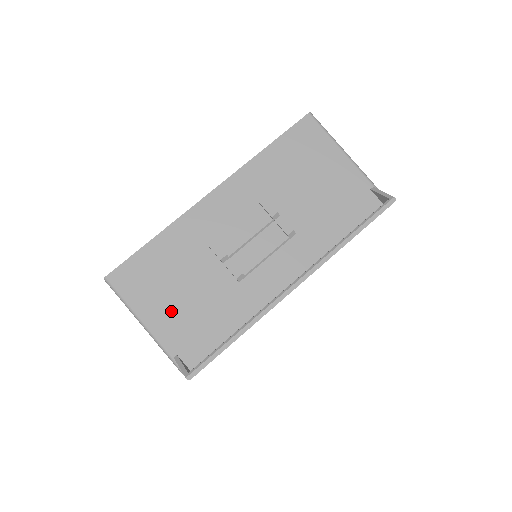
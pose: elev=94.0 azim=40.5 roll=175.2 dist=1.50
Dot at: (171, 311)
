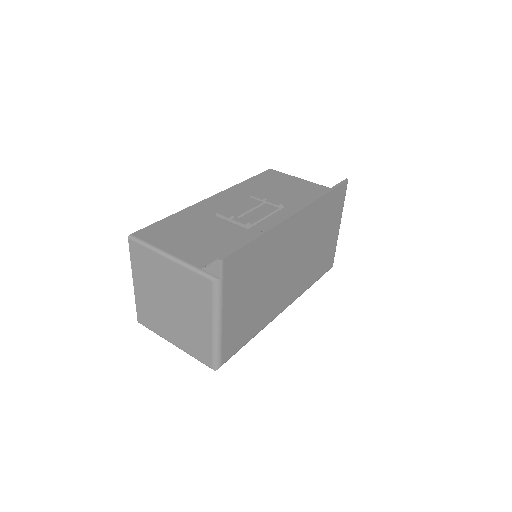
Dot at: (193, 246)
